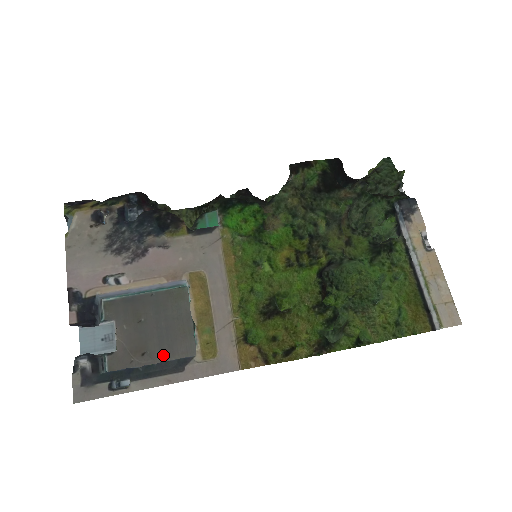
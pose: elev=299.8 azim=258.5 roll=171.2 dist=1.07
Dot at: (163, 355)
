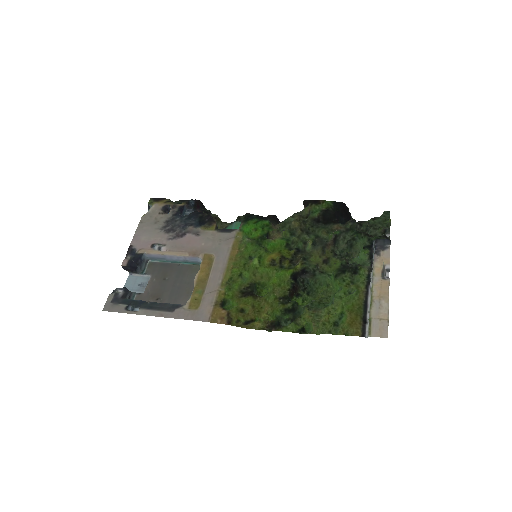
Dot at: occluded
